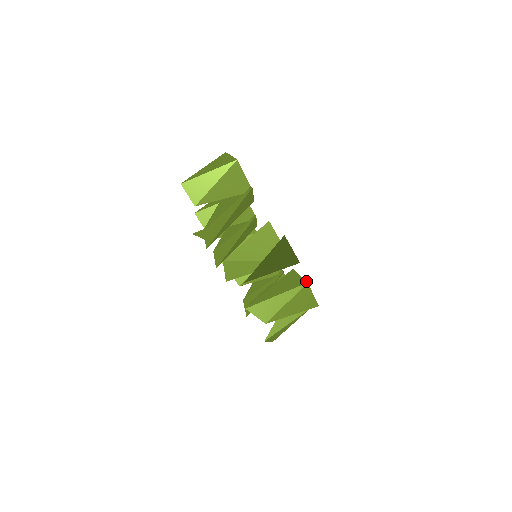
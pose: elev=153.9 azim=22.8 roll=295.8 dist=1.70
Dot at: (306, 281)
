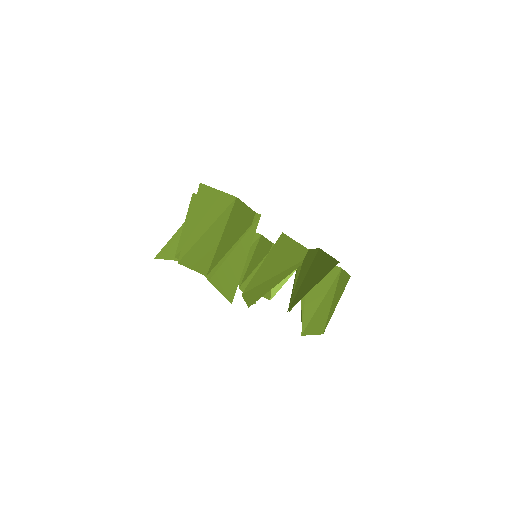
Dot at: (339, 267)
